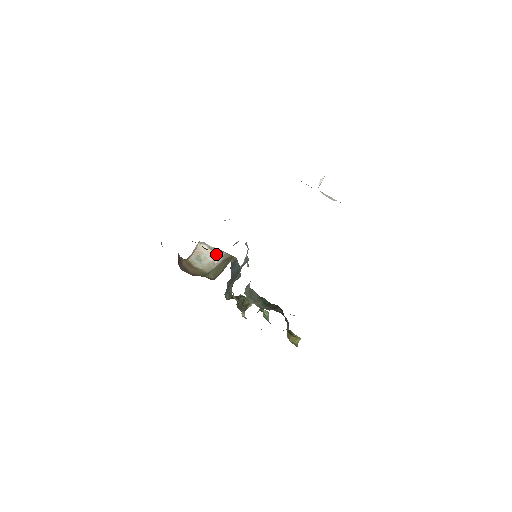
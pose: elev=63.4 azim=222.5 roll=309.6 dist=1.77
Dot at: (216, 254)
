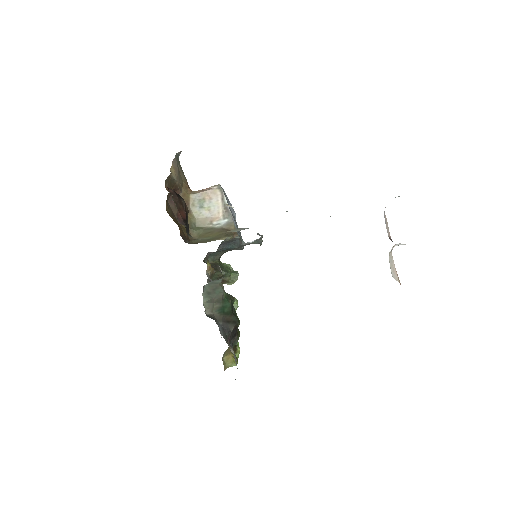
Dot at: (223, 214)
